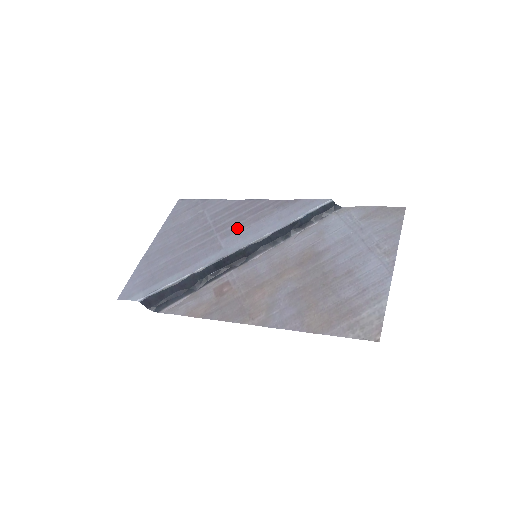
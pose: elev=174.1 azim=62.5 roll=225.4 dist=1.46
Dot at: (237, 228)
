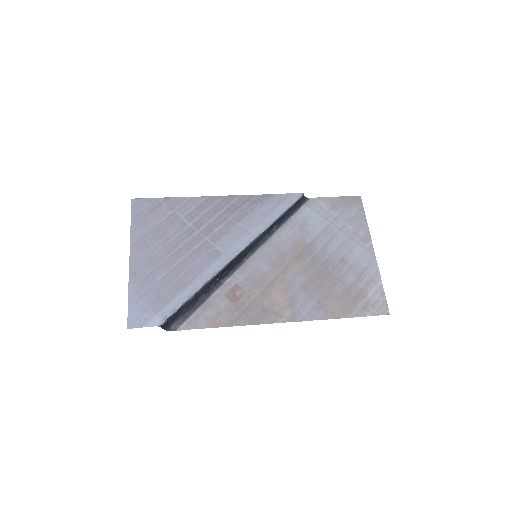
Dot at: (225, 229)
